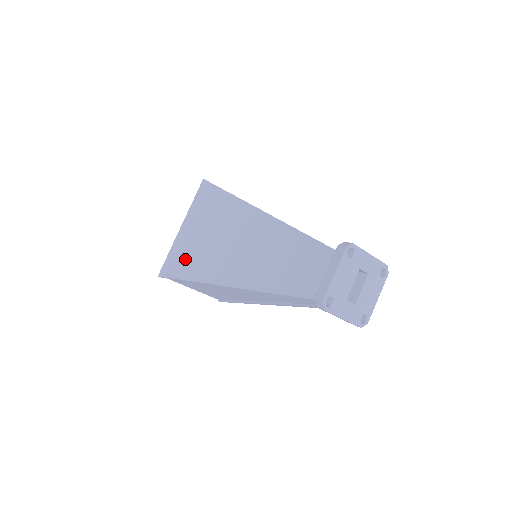
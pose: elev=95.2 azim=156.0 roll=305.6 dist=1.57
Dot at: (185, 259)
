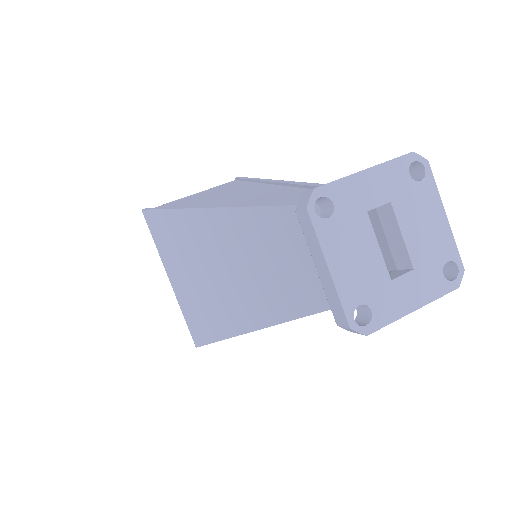
Dot at: (197, 316)
